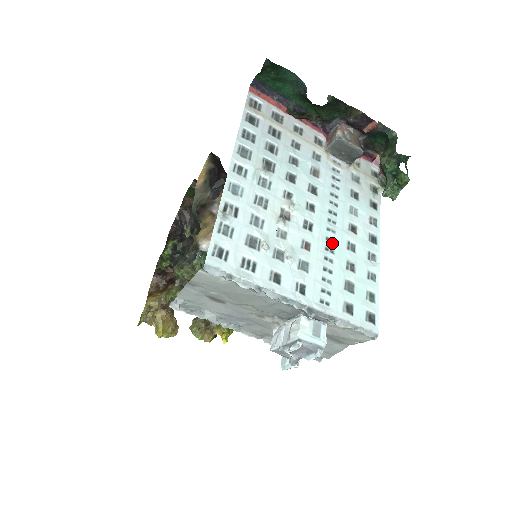
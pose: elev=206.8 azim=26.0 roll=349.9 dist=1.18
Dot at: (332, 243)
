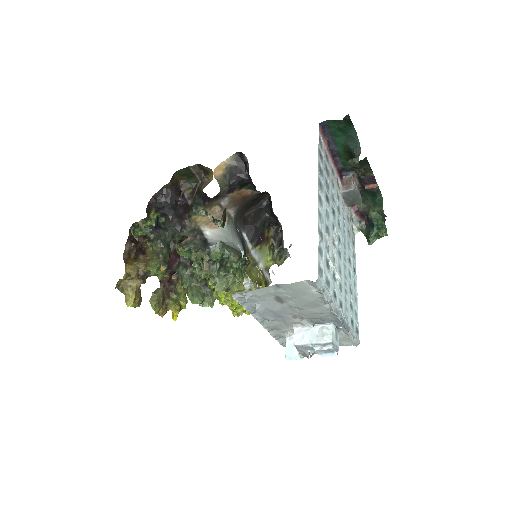
Dot at: (346, 270)
